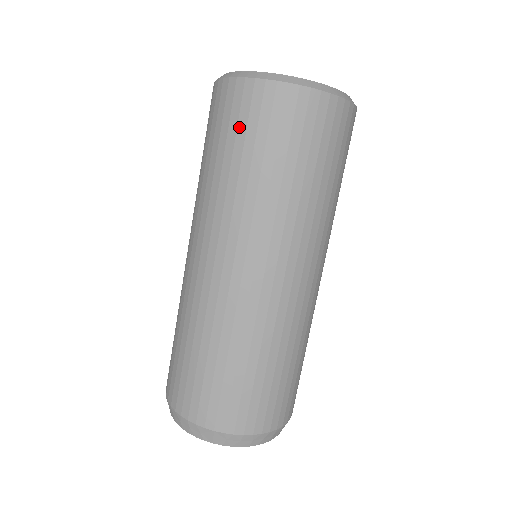
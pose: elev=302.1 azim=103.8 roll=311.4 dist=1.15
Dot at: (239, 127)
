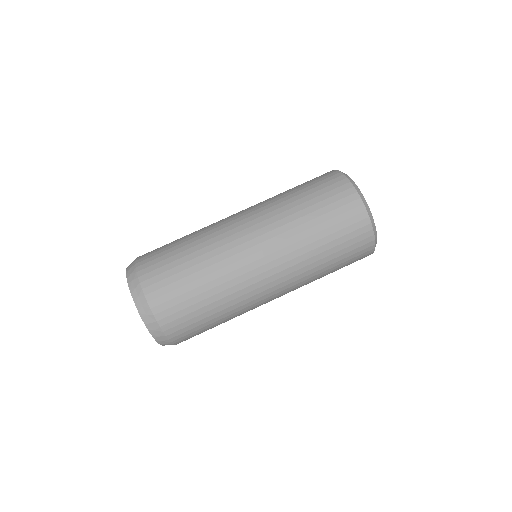
Dot at: (338, 217)
